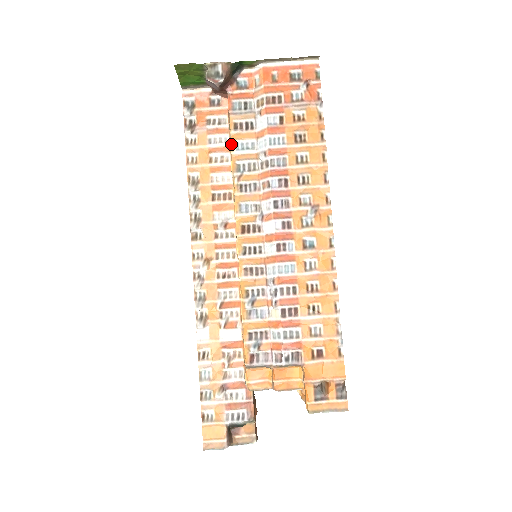
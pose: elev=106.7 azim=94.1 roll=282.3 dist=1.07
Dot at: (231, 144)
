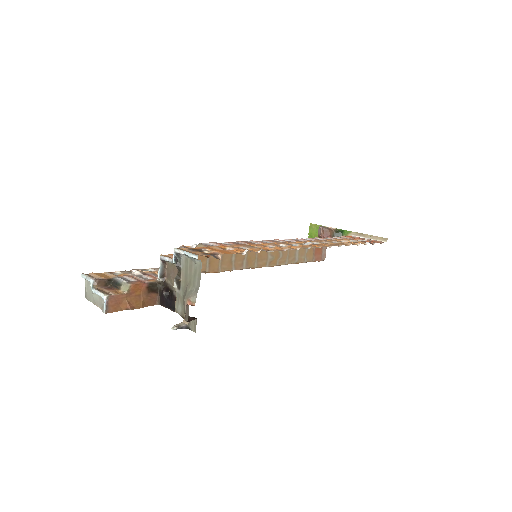
Dot at: occluded
